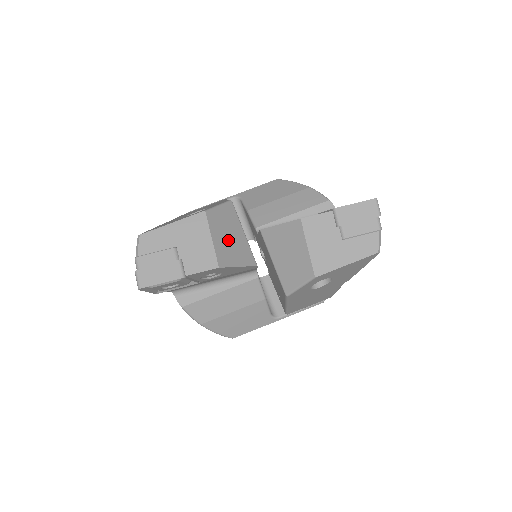
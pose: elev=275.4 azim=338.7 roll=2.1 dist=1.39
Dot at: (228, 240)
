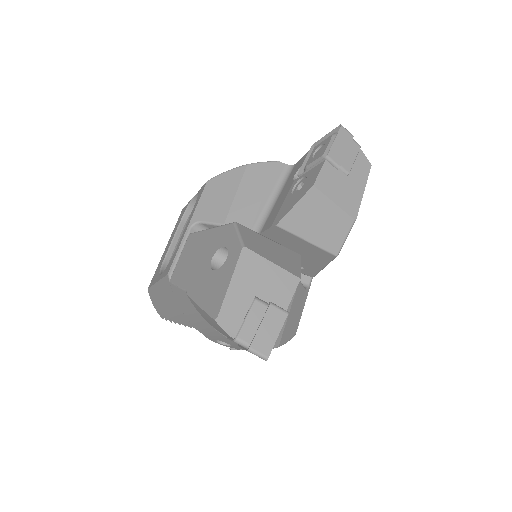
Dot at: (274, 253)
